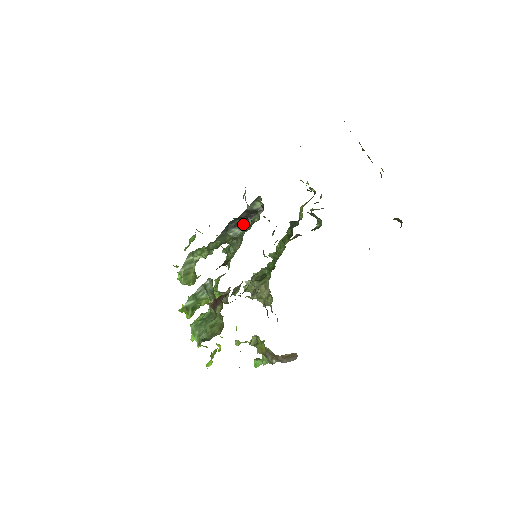
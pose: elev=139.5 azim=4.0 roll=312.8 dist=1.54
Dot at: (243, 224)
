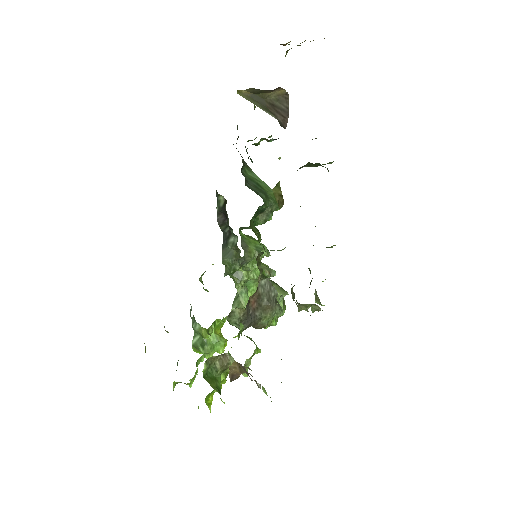
Dot at: (230, 229)
